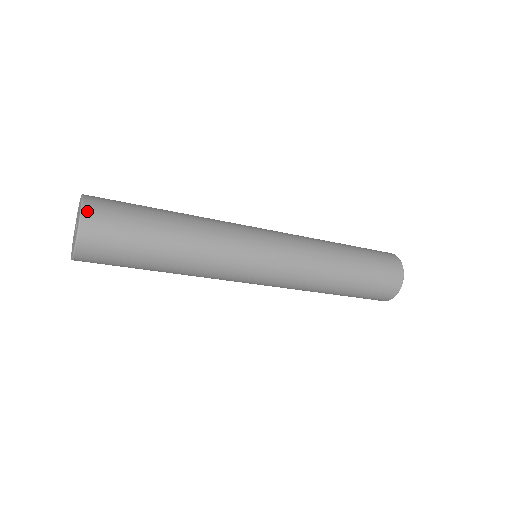
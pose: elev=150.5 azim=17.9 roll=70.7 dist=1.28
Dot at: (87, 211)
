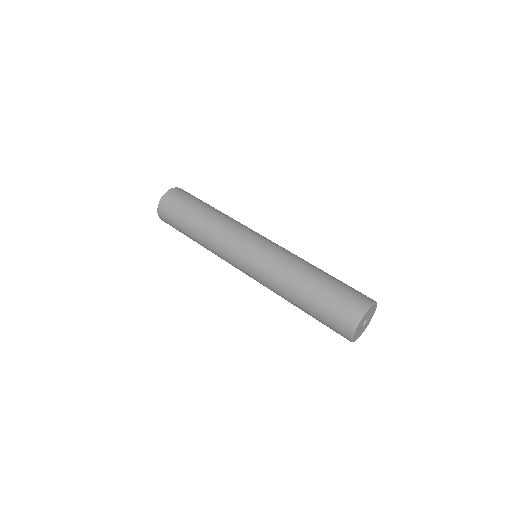
Dot at: (160, 207)
